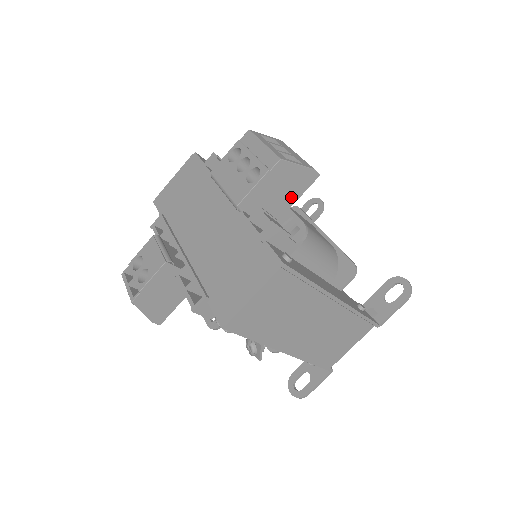
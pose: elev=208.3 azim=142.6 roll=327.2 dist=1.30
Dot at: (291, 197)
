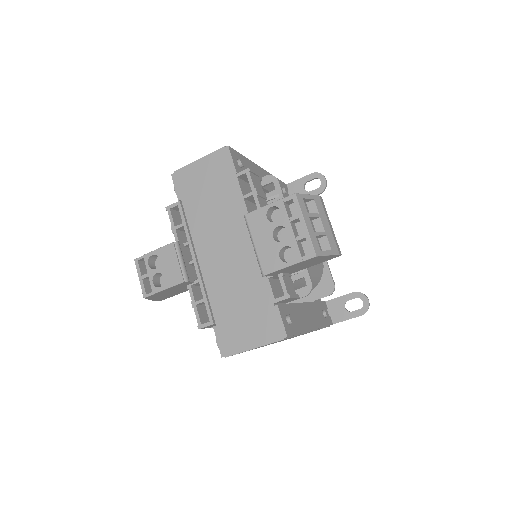
Dot at: (310, 265)
